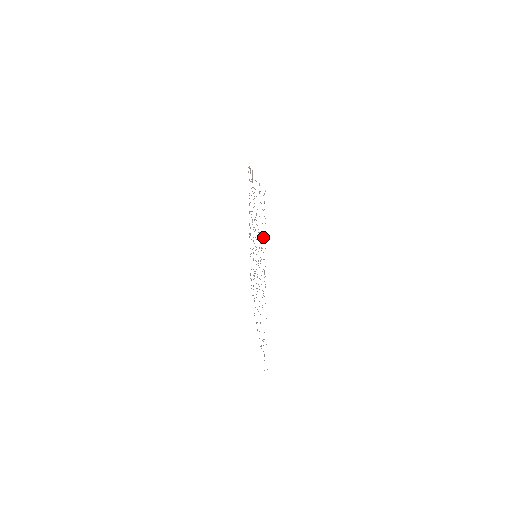
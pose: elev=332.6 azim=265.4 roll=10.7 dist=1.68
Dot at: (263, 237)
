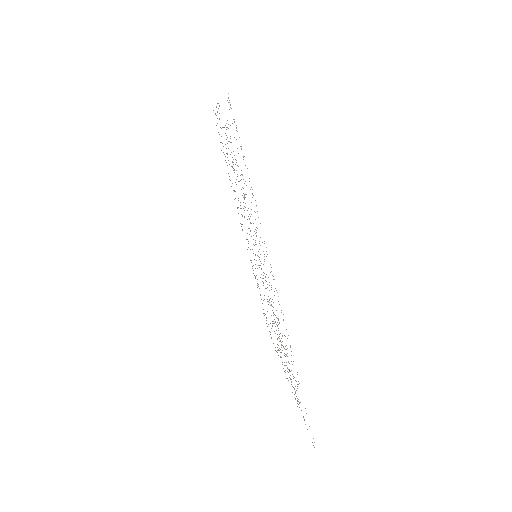
Dot at: occluded
